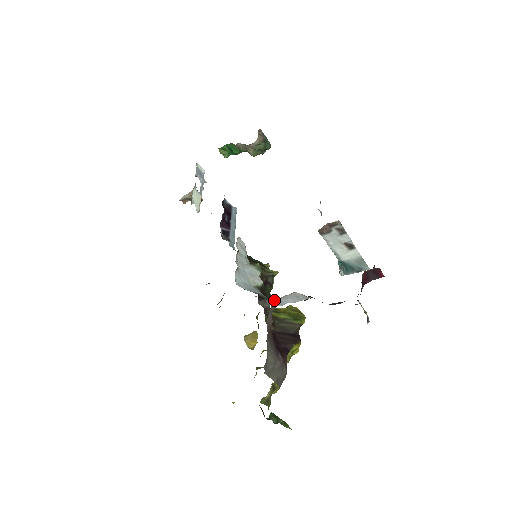
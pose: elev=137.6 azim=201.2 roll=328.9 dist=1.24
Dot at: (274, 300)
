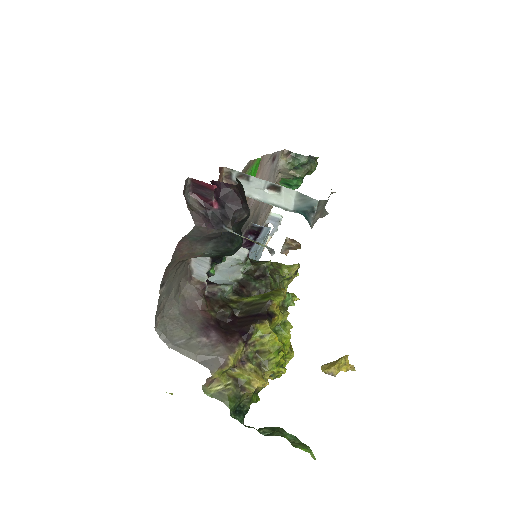
Dot at: (193, 275)
